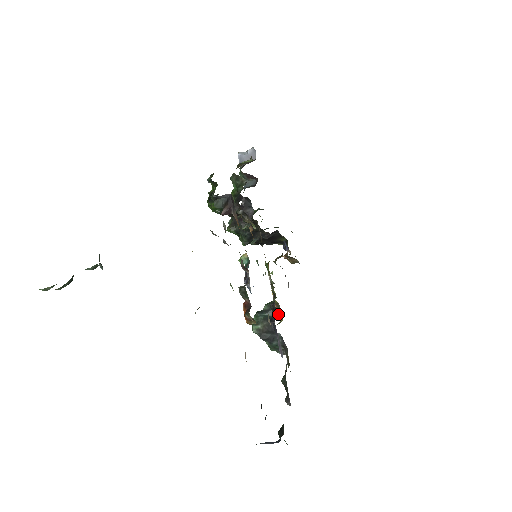
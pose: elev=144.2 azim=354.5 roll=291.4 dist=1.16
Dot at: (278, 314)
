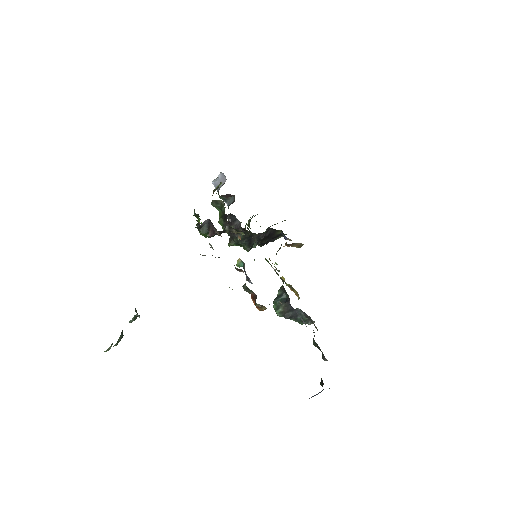
Dot at: occluded
